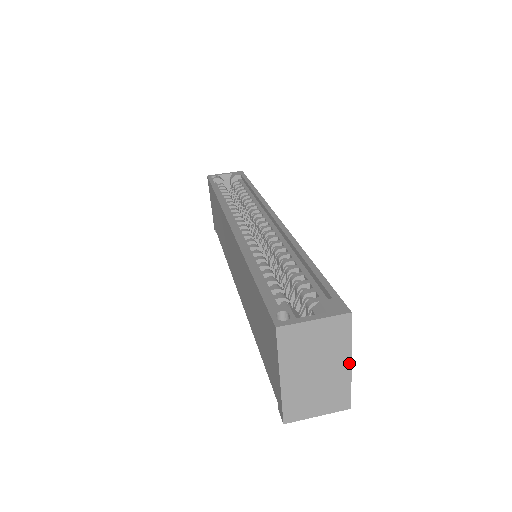
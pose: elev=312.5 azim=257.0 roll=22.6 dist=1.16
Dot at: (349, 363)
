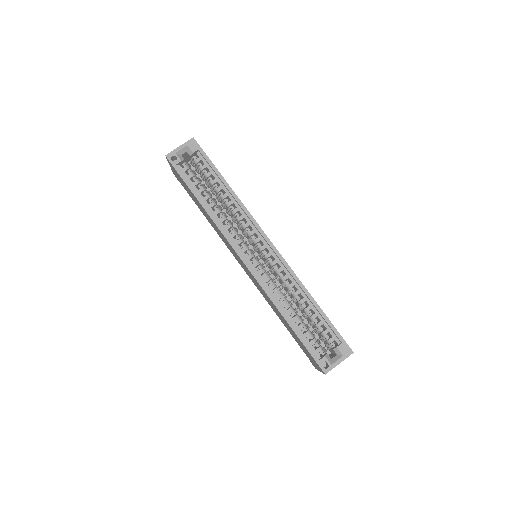
Dot at: occluded
